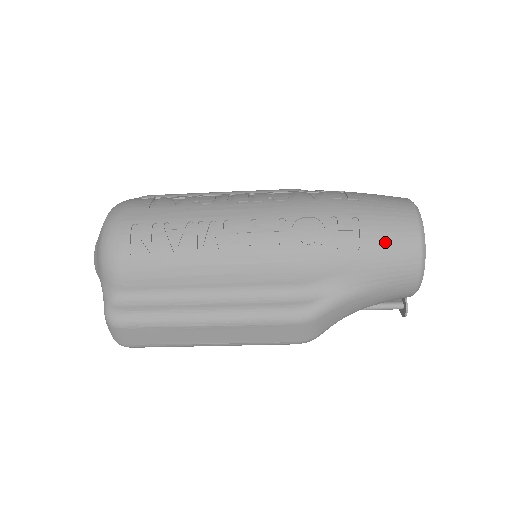
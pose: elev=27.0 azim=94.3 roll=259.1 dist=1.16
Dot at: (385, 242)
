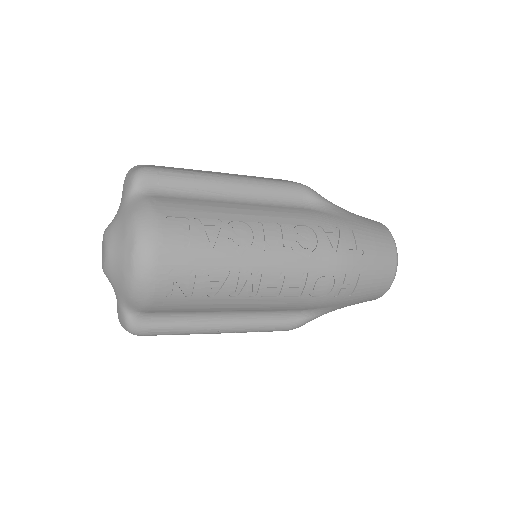
Dot at: (369, 290)
